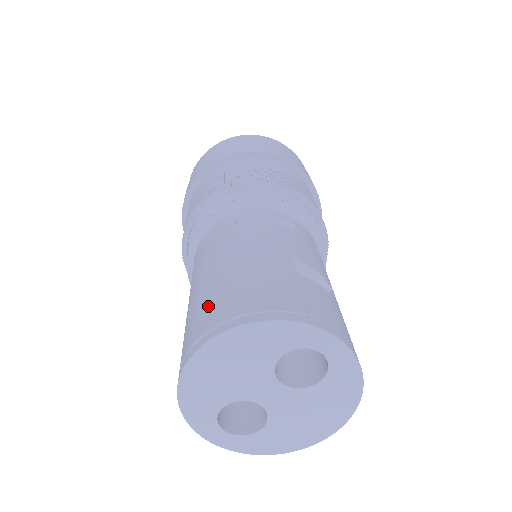
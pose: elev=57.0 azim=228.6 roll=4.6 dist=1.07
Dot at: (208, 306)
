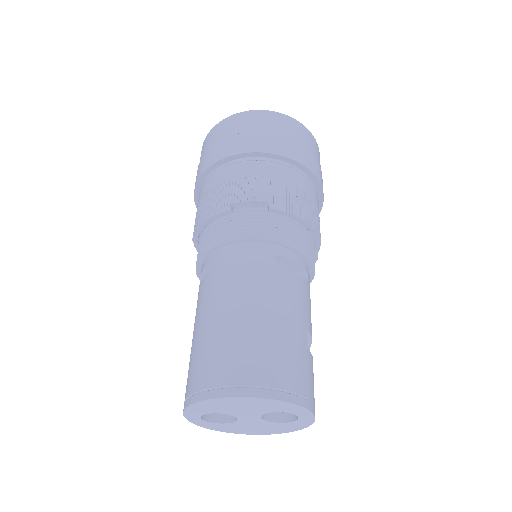
Dot at: (247, 355)
